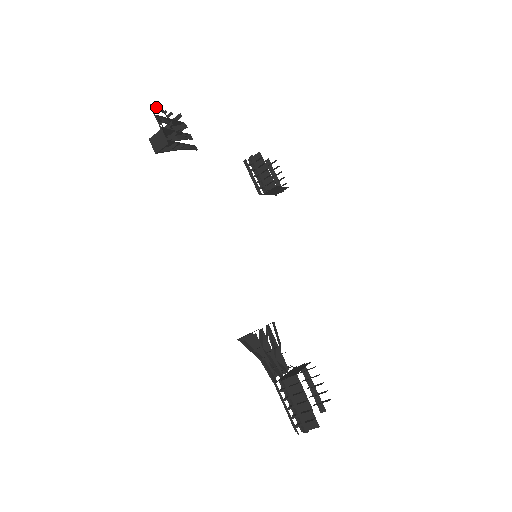
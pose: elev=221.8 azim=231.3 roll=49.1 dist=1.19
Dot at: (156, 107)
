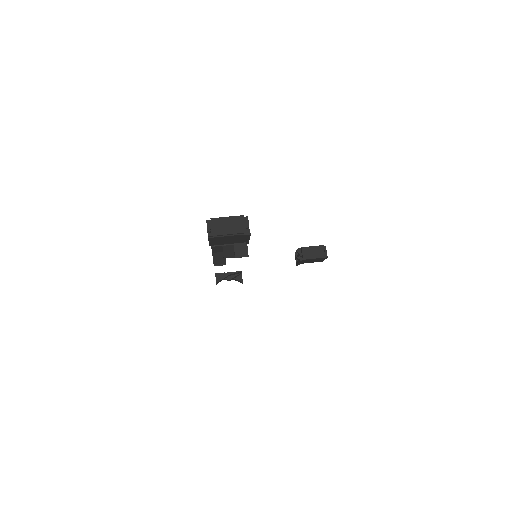
Dot at: occluded
